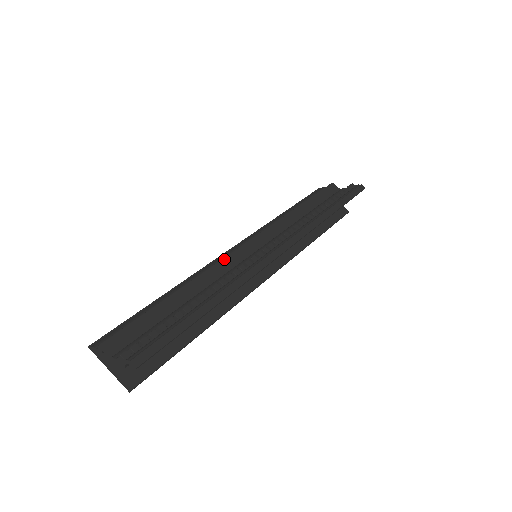
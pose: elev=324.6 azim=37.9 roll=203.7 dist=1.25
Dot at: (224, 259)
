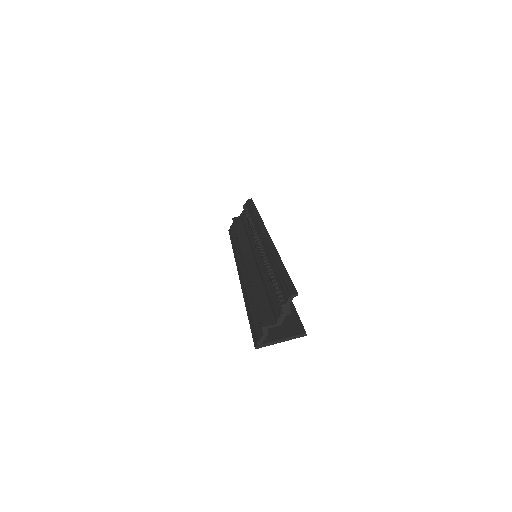
Dot at: (246, 267)
